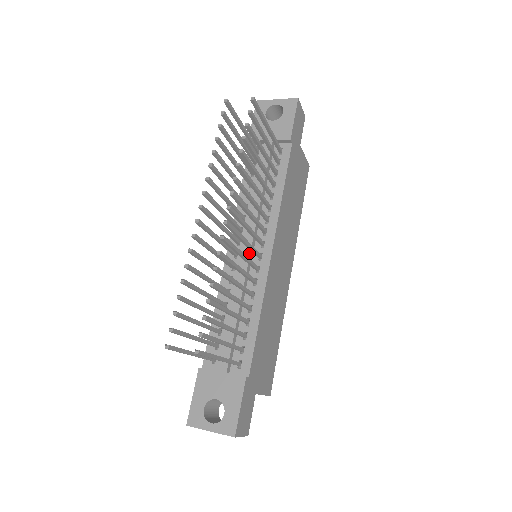
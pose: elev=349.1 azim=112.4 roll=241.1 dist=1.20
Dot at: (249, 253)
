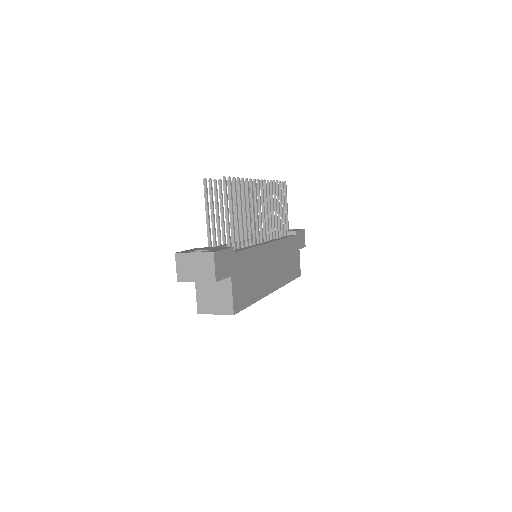
Dot at: occluded
